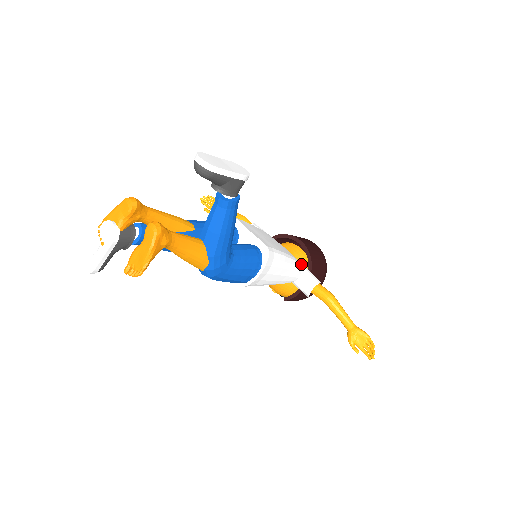
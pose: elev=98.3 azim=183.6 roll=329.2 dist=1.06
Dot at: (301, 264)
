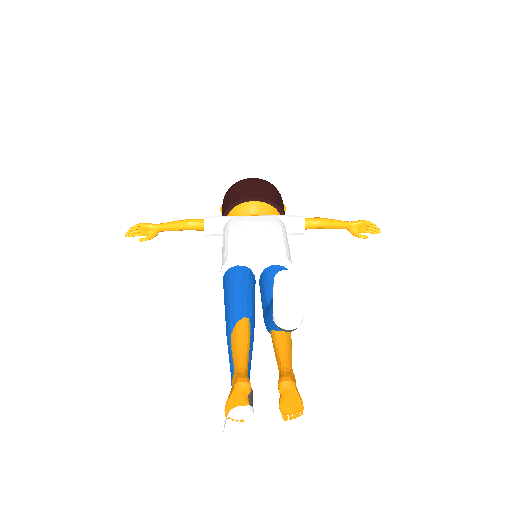
Dot at: (277, 218)
